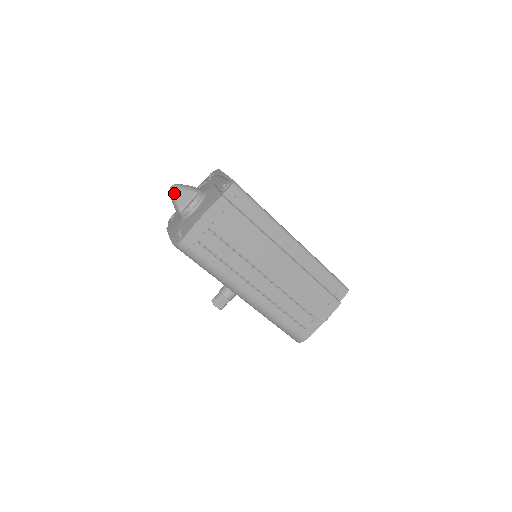
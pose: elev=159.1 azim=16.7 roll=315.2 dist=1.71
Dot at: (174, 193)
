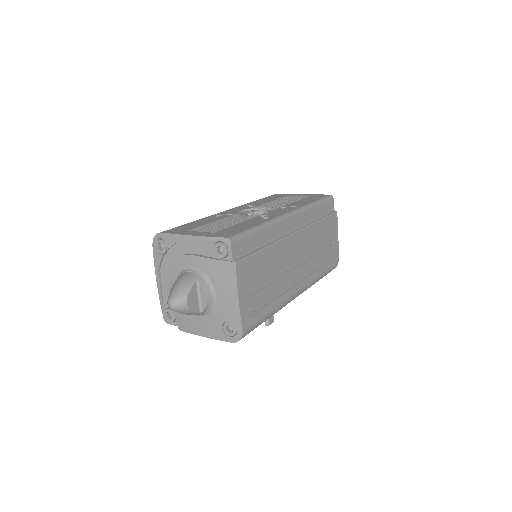
Dot at: (182, 308)
